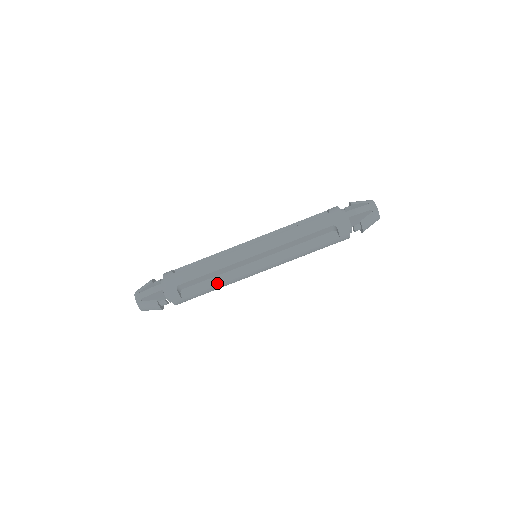
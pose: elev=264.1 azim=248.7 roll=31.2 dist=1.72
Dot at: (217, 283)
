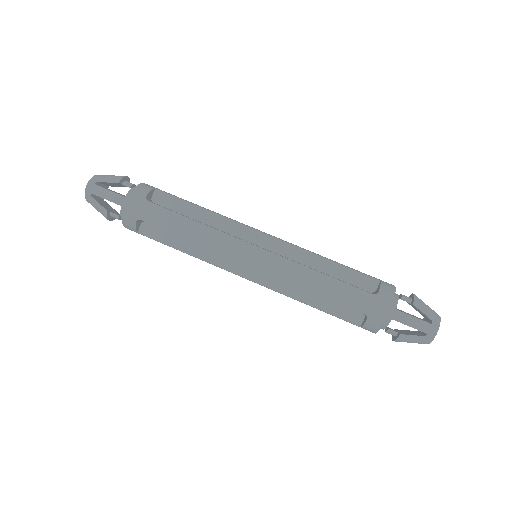
Dot at: (187, 250)
